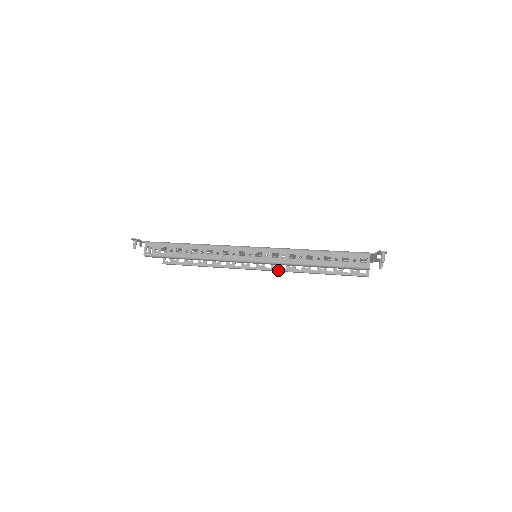
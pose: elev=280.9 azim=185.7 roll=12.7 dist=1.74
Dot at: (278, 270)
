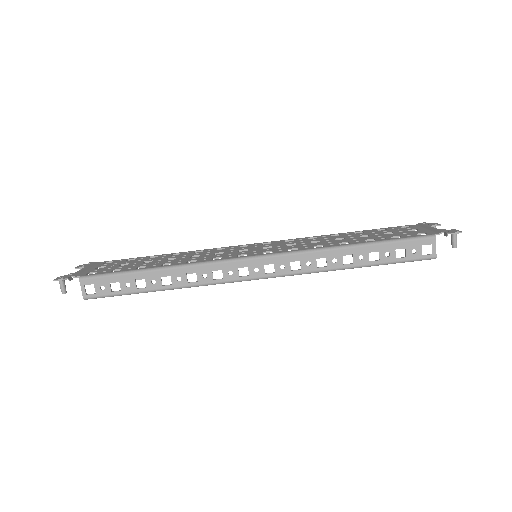
Dot at: occluded
